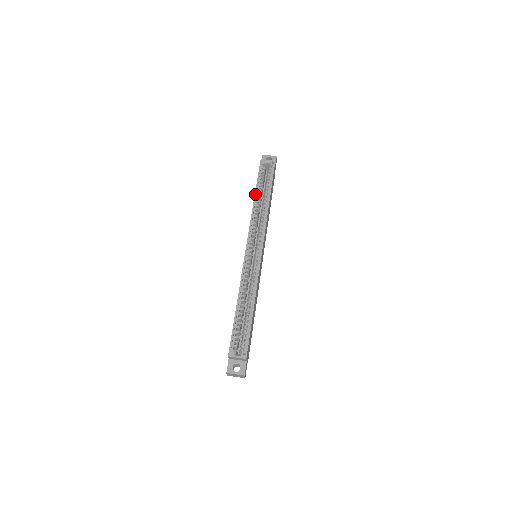
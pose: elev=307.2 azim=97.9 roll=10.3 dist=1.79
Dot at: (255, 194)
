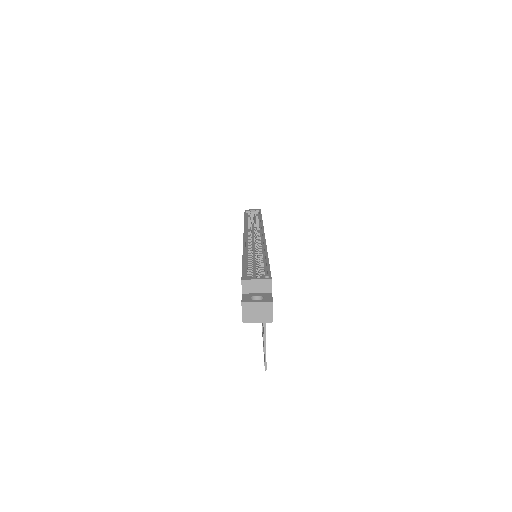
Dot at: (244, 218)
